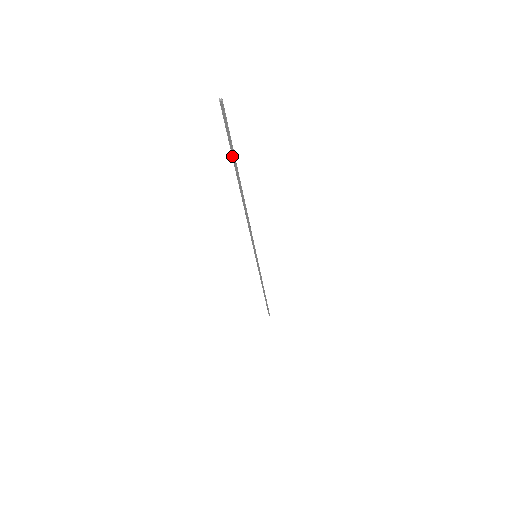
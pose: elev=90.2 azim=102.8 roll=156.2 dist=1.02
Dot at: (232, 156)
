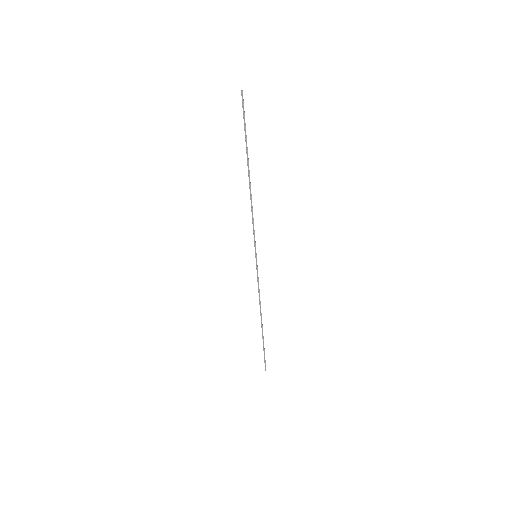
Dot at: (245, 135)
